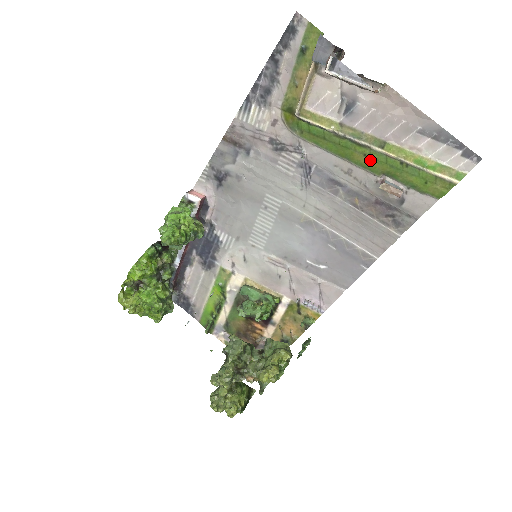
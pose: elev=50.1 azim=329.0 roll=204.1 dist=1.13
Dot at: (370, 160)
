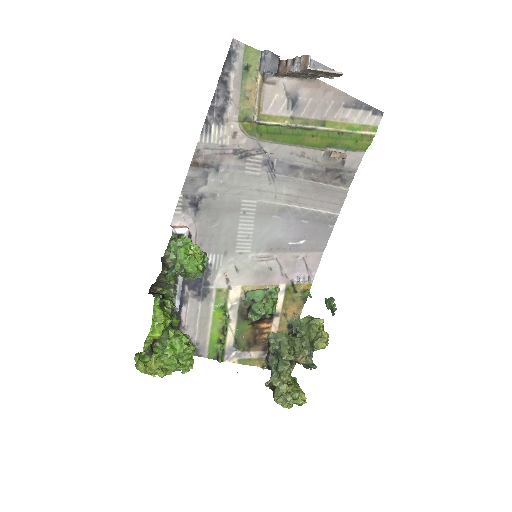
Dot at: (317, 139)
